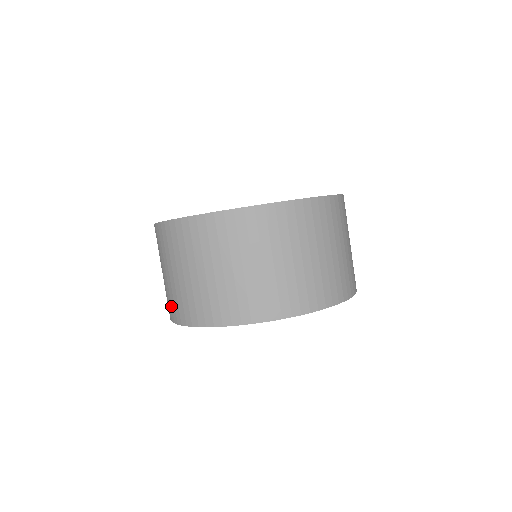
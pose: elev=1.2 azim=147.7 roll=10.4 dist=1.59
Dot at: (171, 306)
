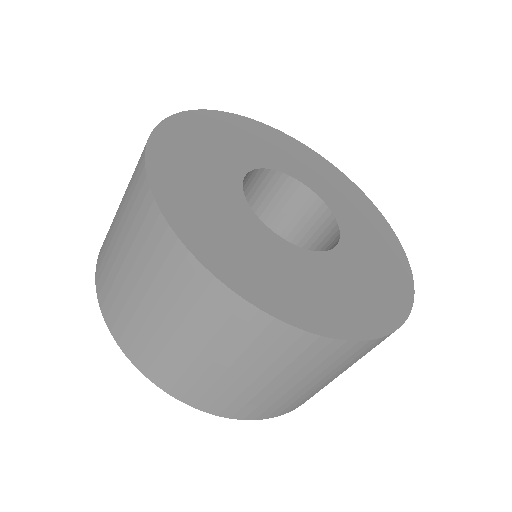
Dot at: (105, 240)
